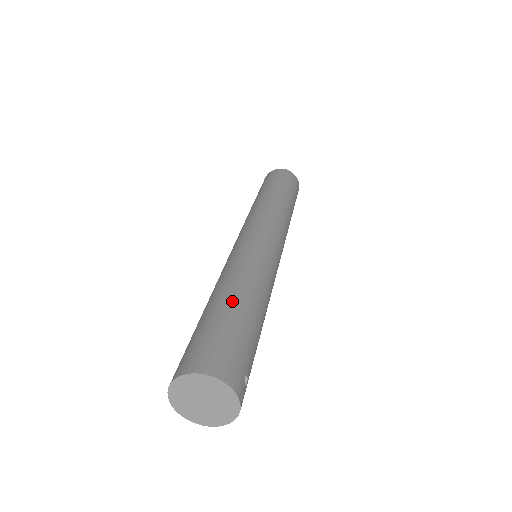
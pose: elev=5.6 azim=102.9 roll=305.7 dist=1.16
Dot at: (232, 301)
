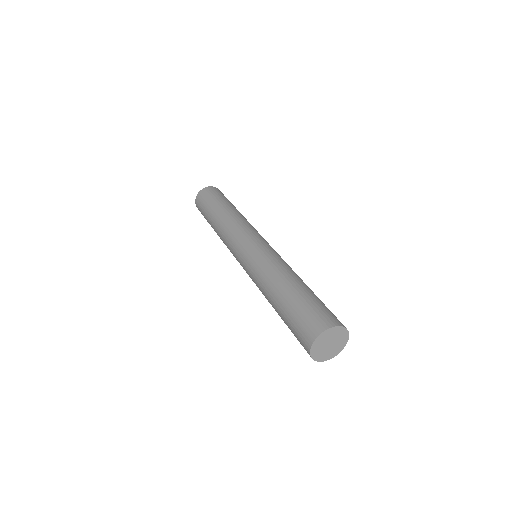
Dot at: (308, 287)
